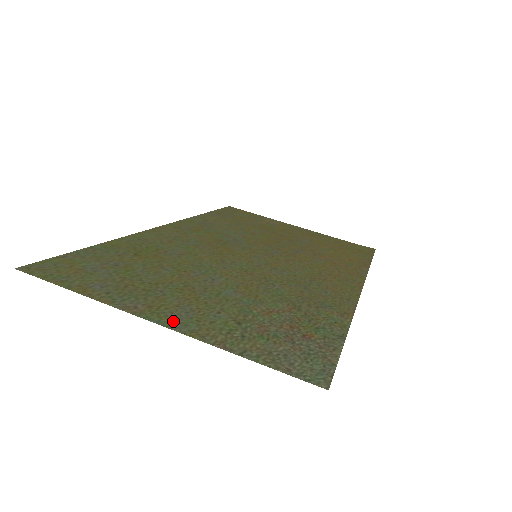
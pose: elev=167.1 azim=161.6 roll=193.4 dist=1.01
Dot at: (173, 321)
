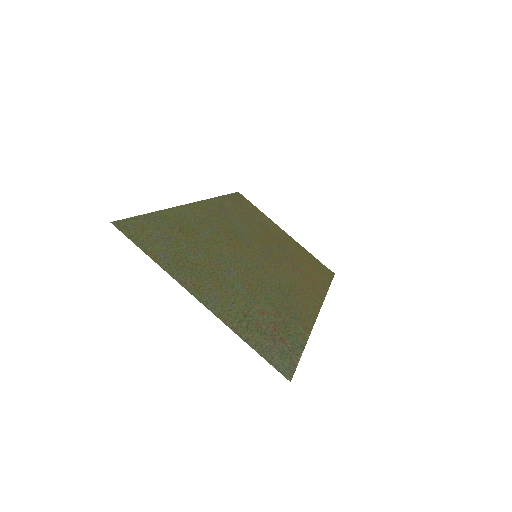
Dot at: (208, 302)
